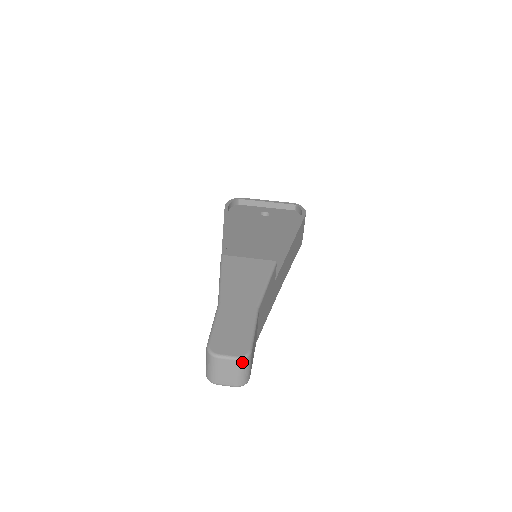
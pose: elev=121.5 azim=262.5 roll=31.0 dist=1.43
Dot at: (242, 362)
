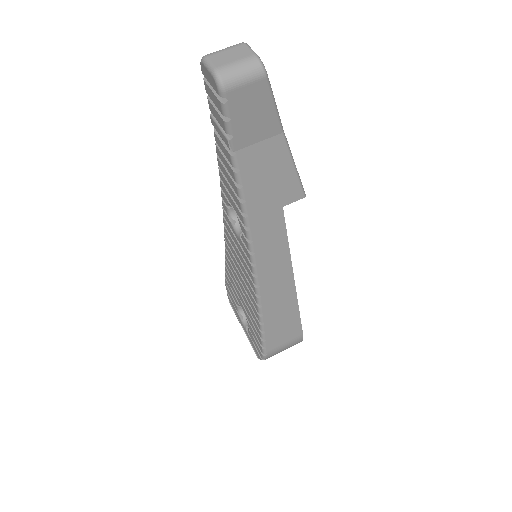
Dot at: (255, 61)
